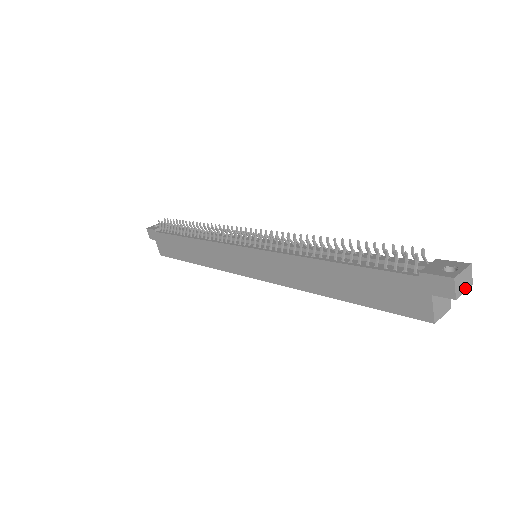
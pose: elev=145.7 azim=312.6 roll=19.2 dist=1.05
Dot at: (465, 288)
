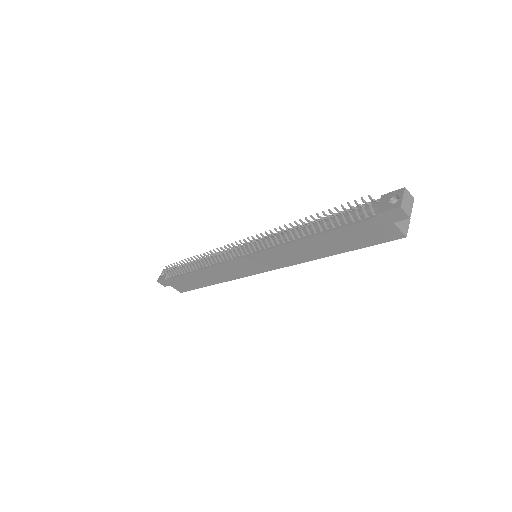
Dot at: (411, 205)
